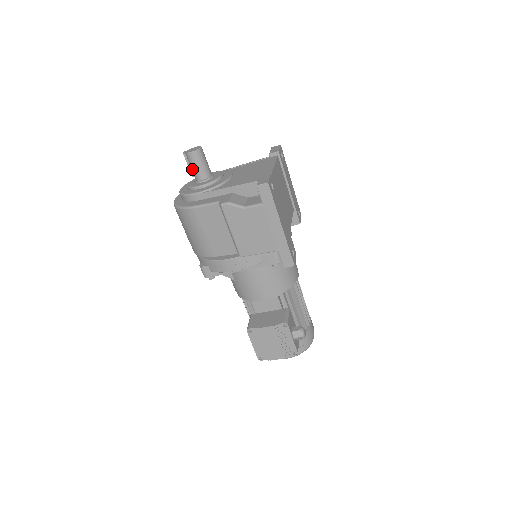
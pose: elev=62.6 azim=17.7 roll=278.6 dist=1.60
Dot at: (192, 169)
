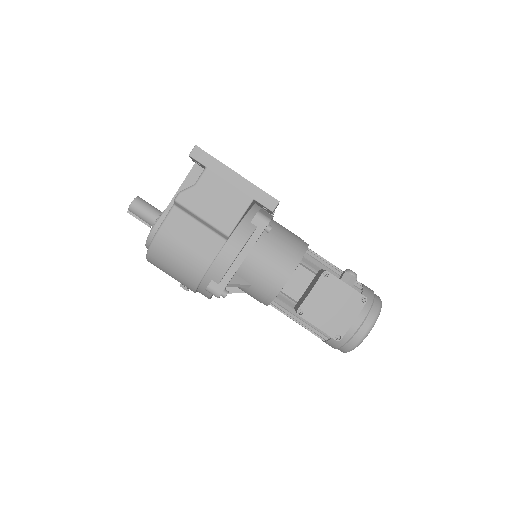
Dot at: (143, 218)
